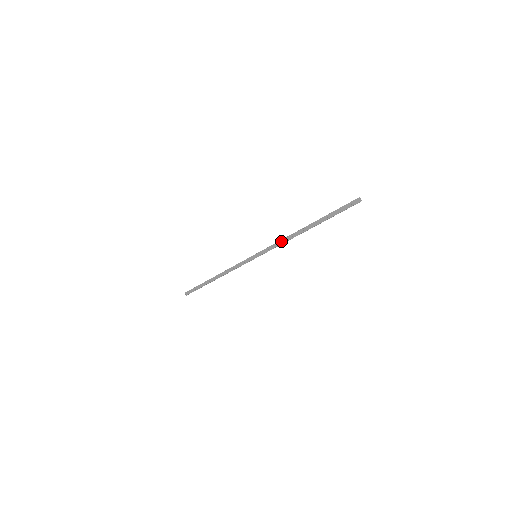
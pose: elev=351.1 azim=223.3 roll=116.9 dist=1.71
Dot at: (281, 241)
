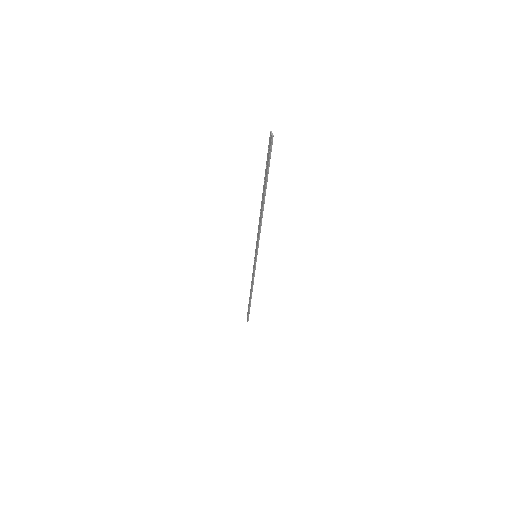
Dot at: (258, 228)
